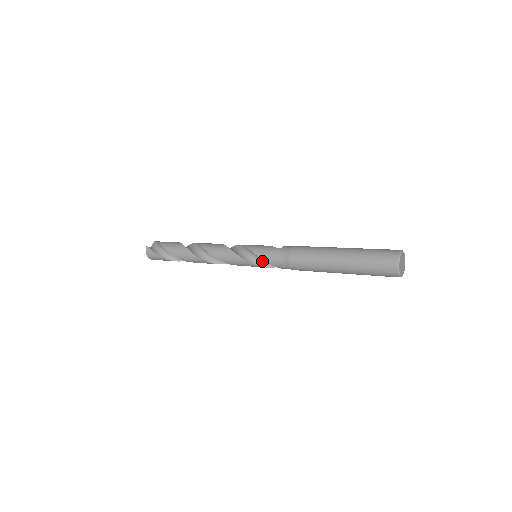
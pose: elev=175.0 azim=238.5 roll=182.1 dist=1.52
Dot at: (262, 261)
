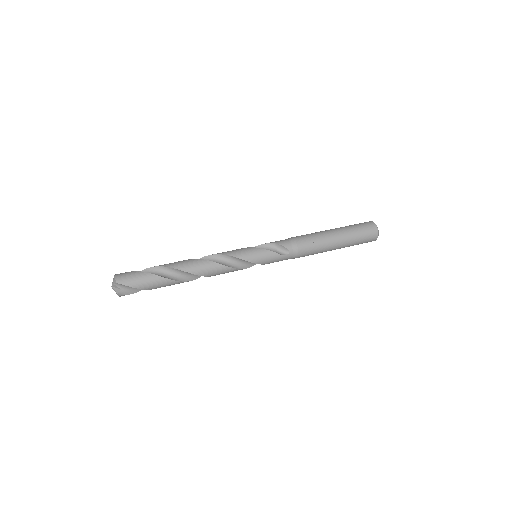
Dot at: occluded
